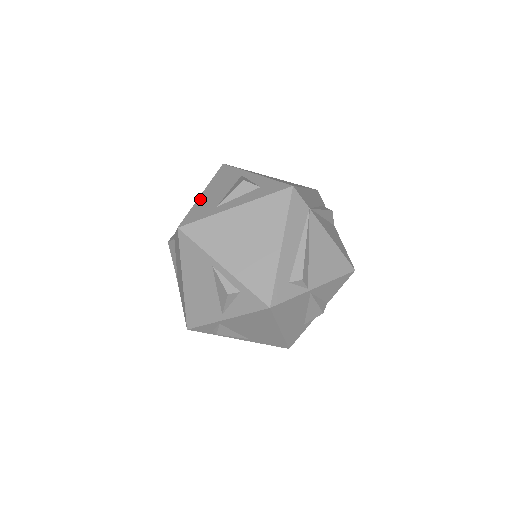
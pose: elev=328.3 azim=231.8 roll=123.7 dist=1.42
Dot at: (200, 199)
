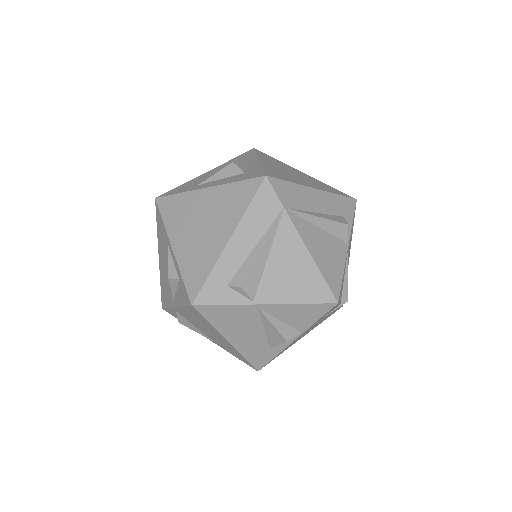
Dot at: (198, 177)
